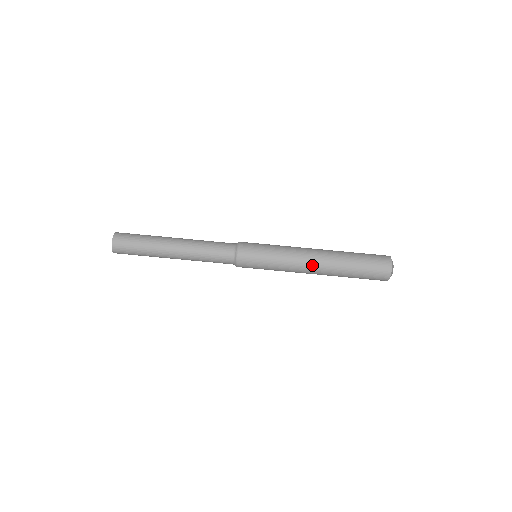
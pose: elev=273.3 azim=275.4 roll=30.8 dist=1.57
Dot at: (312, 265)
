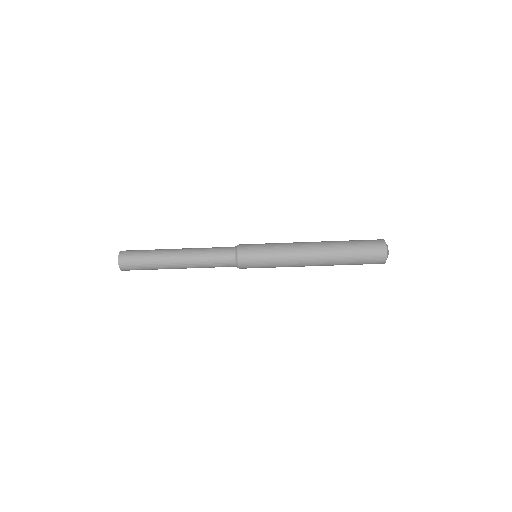
Dot at: (310, 258)
